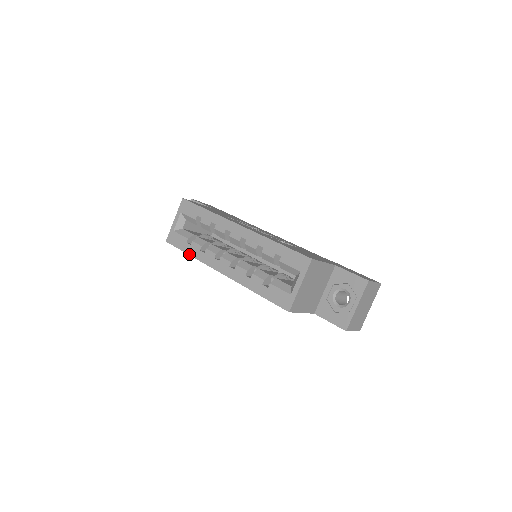
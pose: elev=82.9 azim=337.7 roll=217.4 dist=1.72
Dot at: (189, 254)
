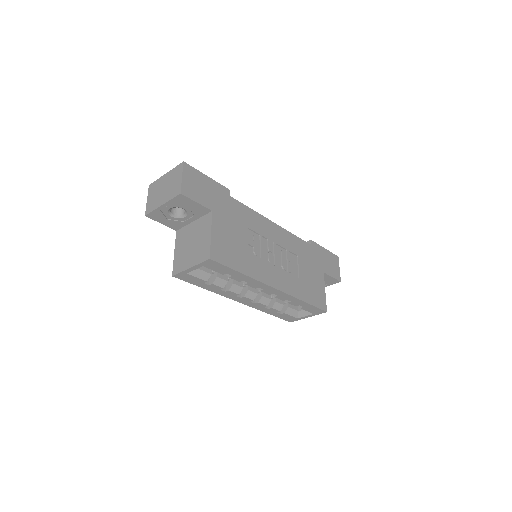
Dot at: occluded
